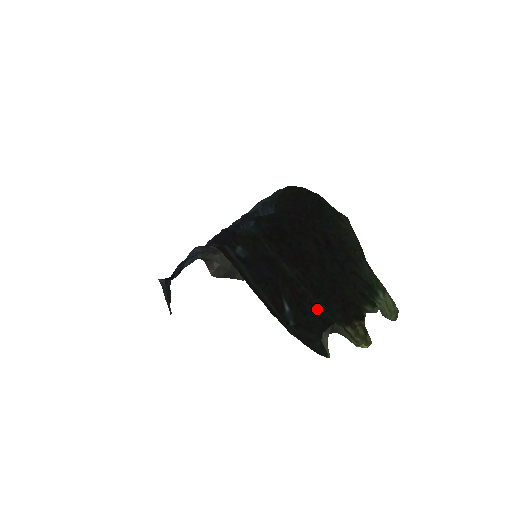
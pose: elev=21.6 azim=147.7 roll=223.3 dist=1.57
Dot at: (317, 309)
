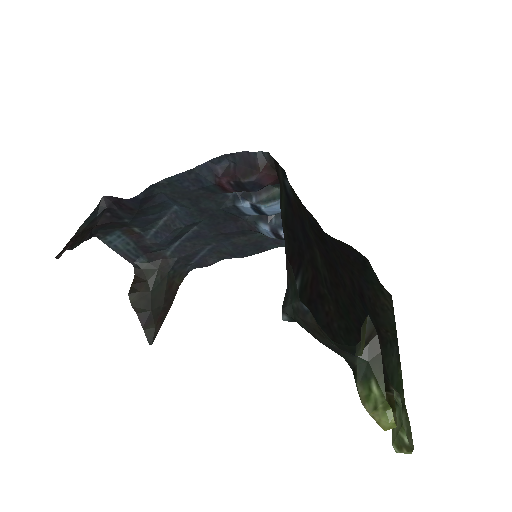
Dot at: (332, 327)
